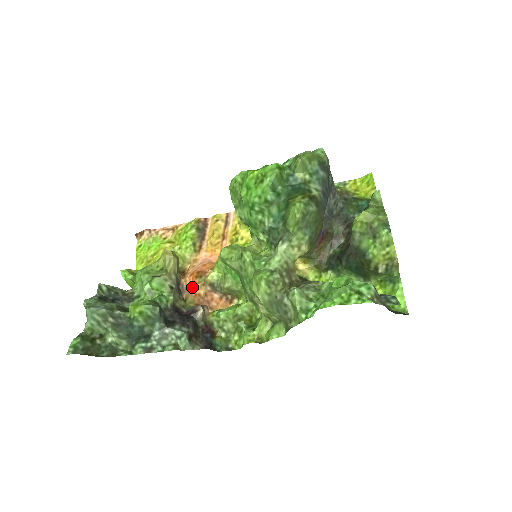
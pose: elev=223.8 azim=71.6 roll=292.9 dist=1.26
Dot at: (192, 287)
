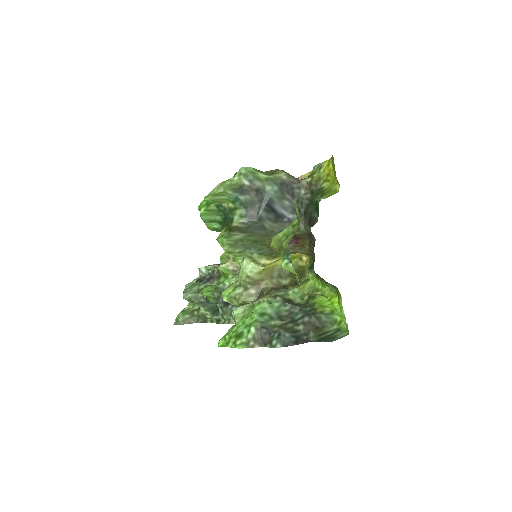
Dot at: occluded
